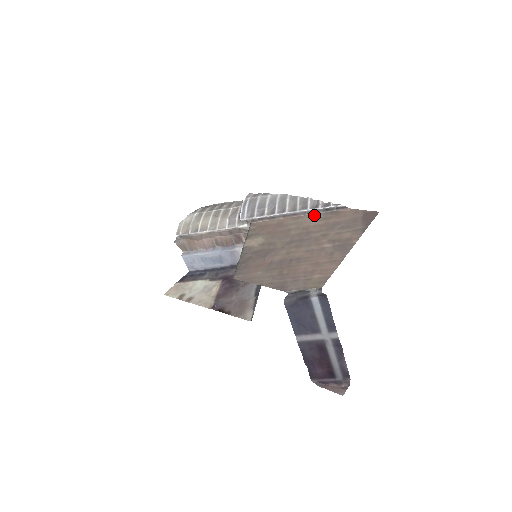
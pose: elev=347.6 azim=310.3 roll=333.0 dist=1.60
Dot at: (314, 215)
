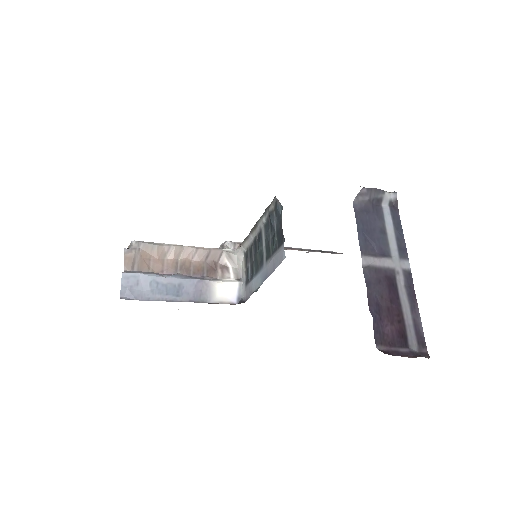
Dot at: (312, 250)
